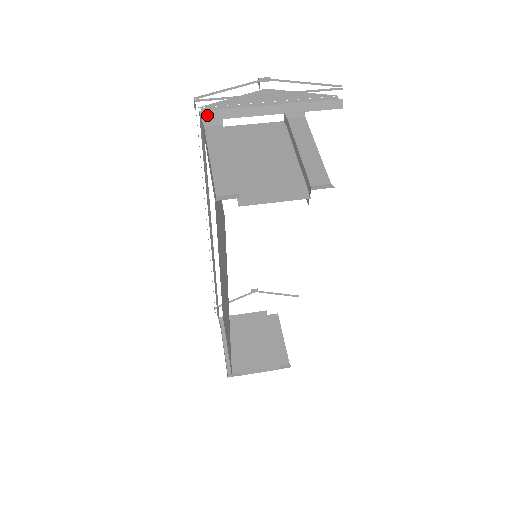
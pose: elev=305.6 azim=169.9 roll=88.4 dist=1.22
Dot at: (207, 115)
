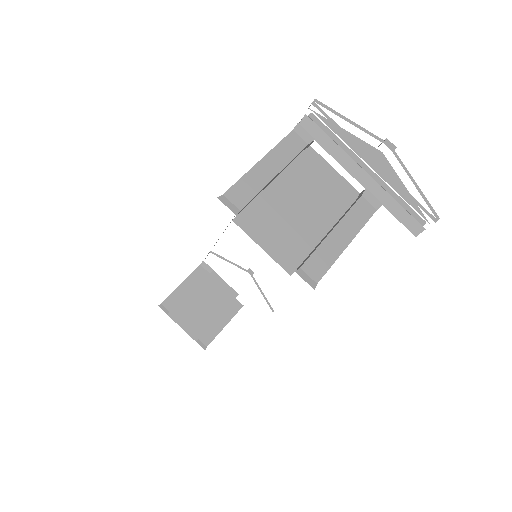
Dot at: (307, 123)
